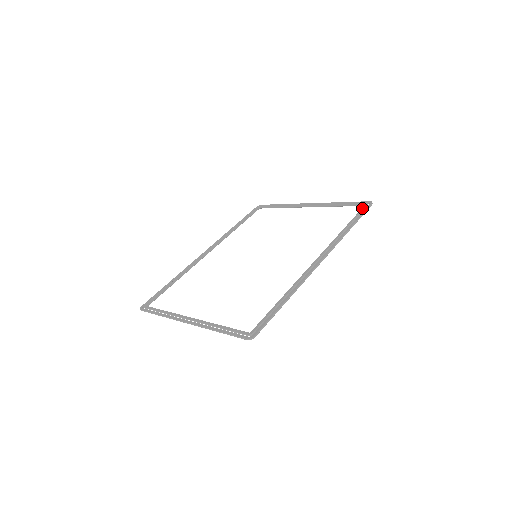
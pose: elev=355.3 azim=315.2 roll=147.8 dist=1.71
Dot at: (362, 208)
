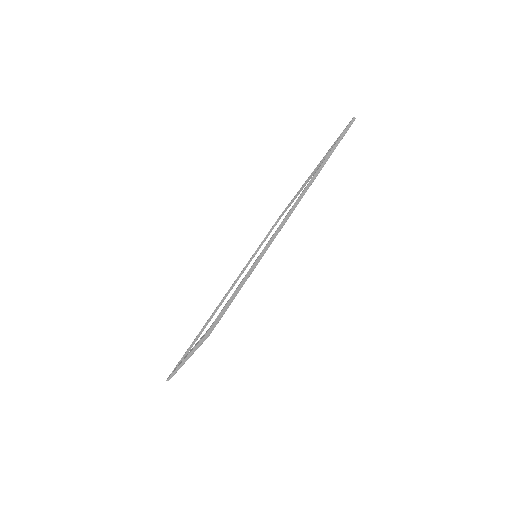
Dot at: occluded
